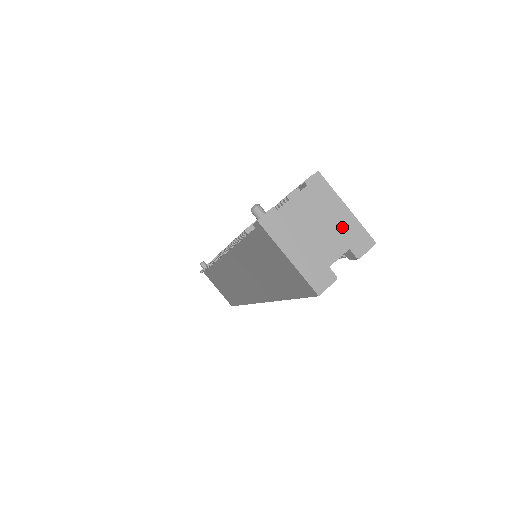
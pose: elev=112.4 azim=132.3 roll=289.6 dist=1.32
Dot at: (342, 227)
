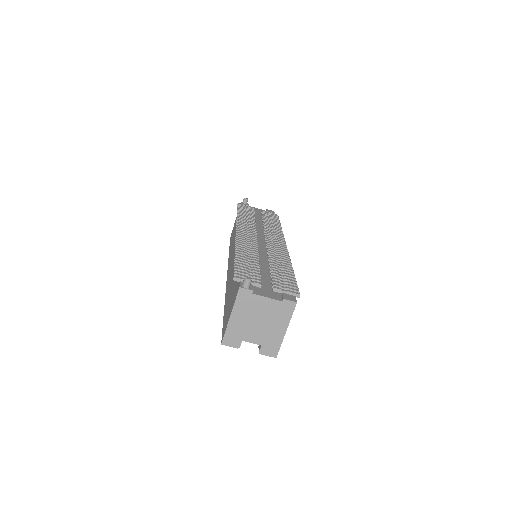
Dot at: (272, 335)
